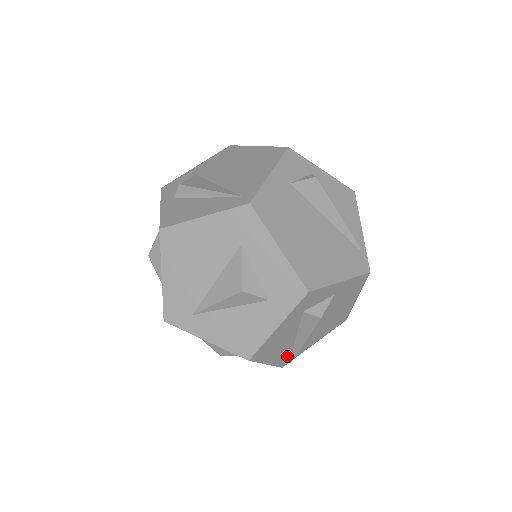
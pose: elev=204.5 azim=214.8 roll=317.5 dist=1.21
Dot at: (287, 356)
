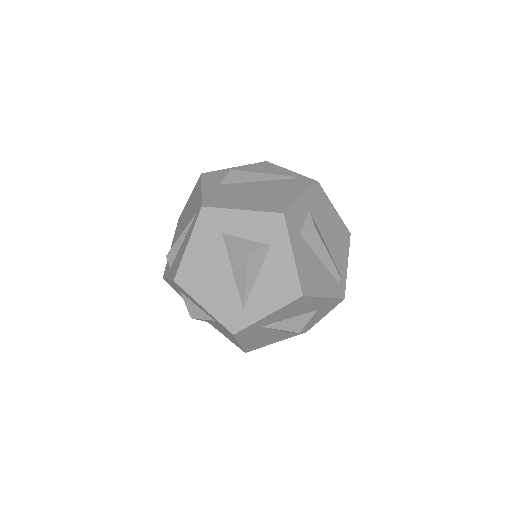
Dot at: (335, 285)
